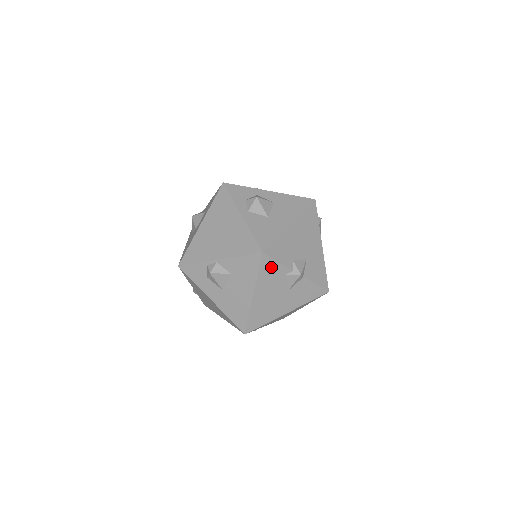
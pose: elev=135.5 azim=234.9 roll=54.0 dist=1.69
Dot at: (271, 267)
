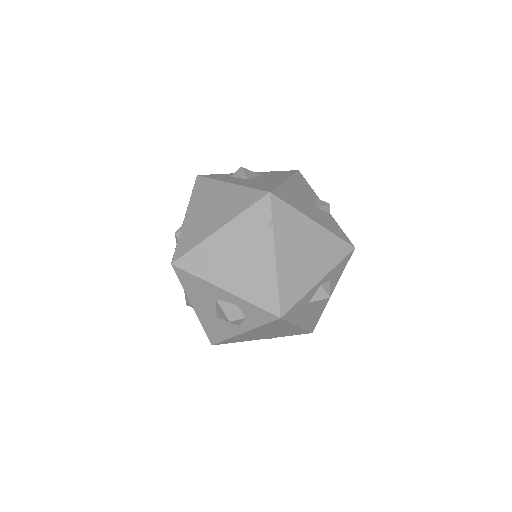
Dot at: (304, 182)
